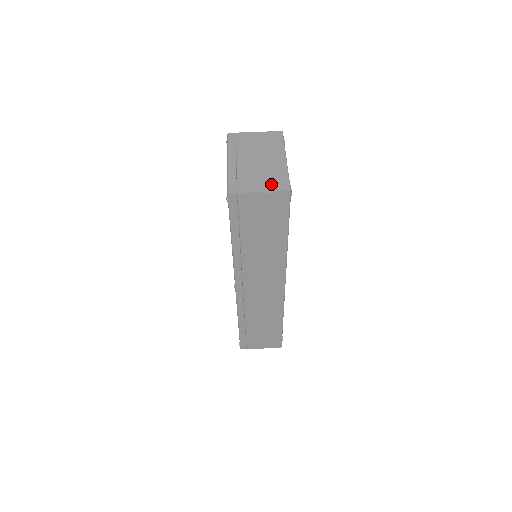
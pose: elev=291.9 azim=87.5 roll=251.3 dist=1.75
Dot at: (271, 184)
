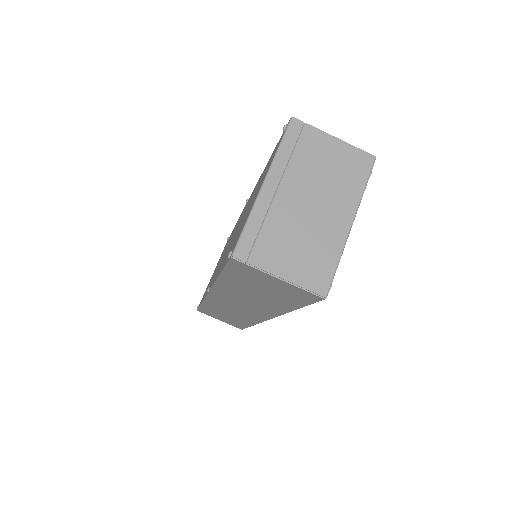
Dot at: (305, 269)
